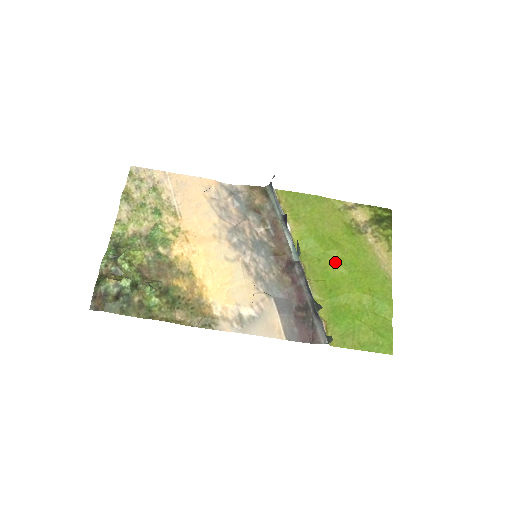
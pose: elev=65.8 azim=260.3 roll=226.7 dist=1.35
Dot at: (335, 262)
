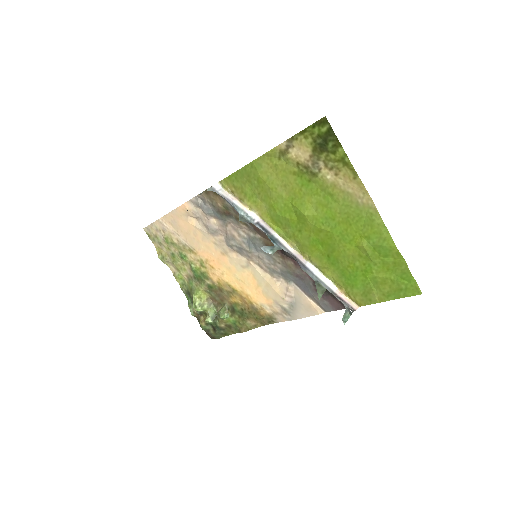
Dot at: (313, 227)
